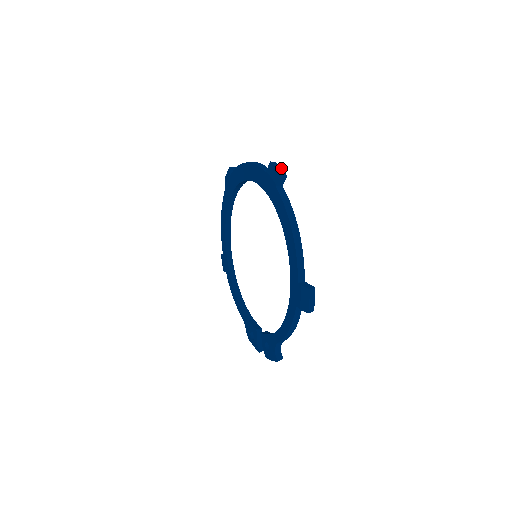
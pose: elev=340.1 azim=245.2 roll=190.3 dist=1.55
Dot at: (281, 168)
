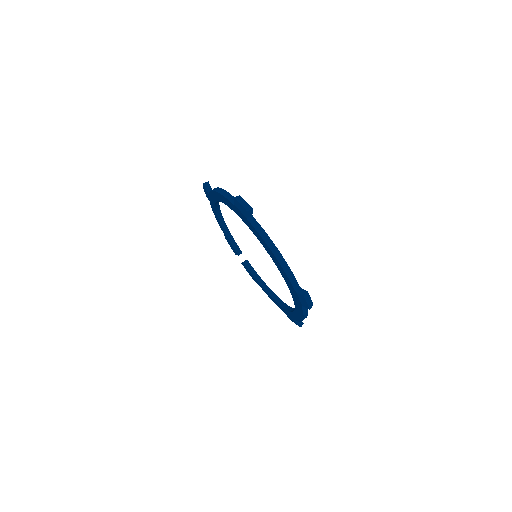
Dot at: (310, 299)
